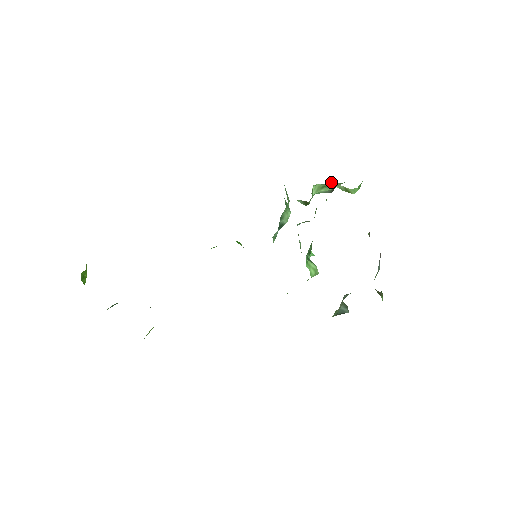
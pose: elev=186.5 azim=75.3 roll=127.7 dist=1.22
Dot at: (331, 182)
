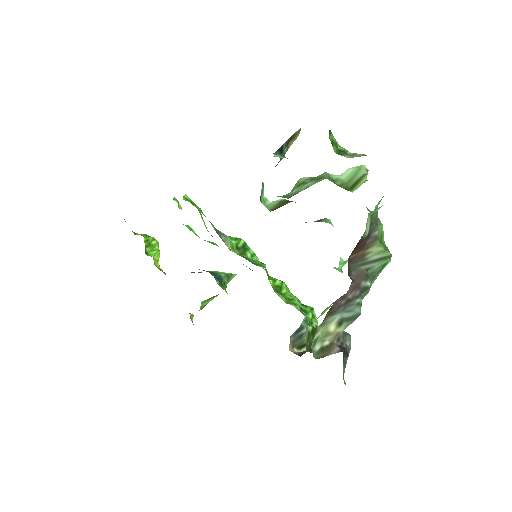
Dot at: (319, 175)
